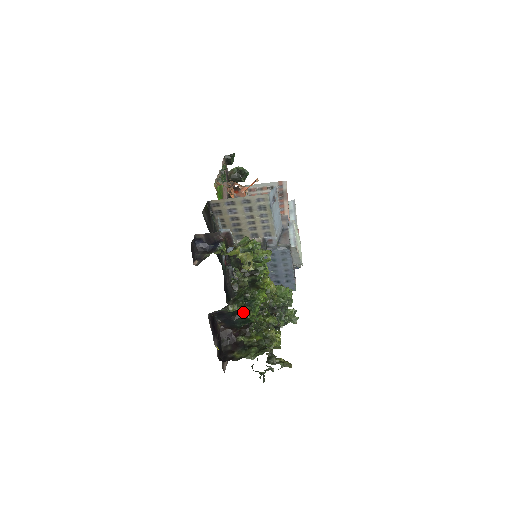
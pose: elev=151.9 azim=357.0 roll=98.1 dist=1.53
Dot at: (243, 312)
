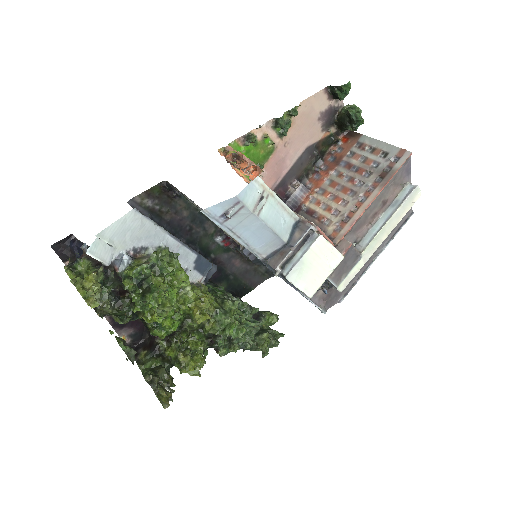
Dot at: (146, 324)
